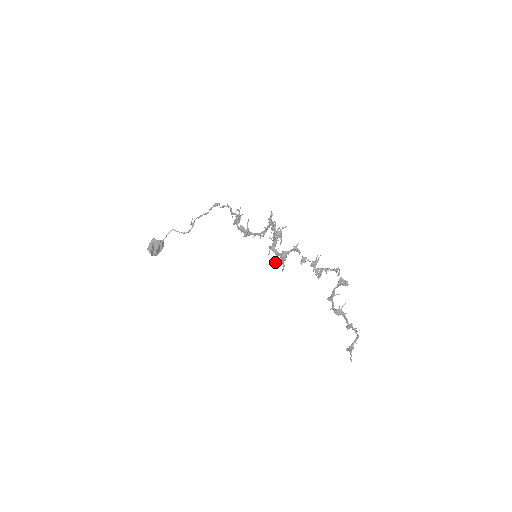
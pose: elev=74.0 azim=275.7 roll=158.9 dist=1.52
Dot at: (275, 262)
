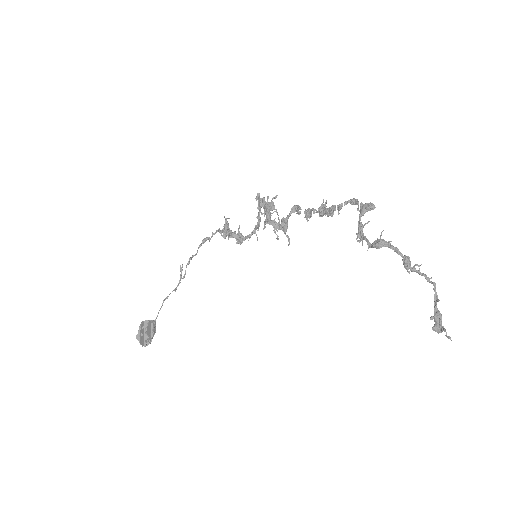
Dot at: (276, 238)
